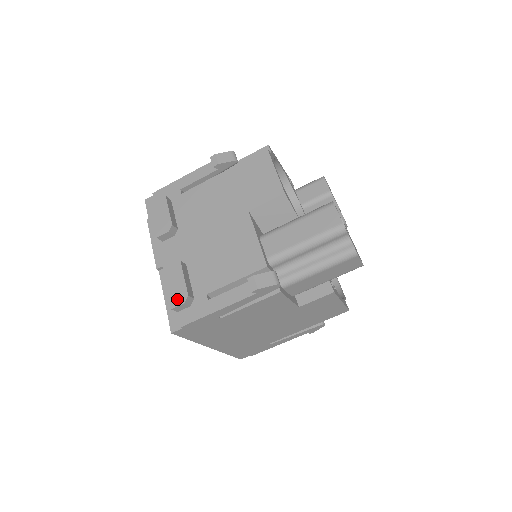
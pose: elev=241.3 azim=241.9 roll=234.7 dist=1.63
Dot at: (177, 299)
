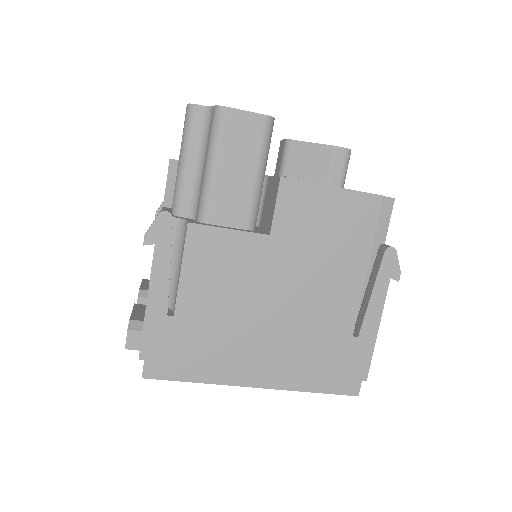
Dot at: occluded
